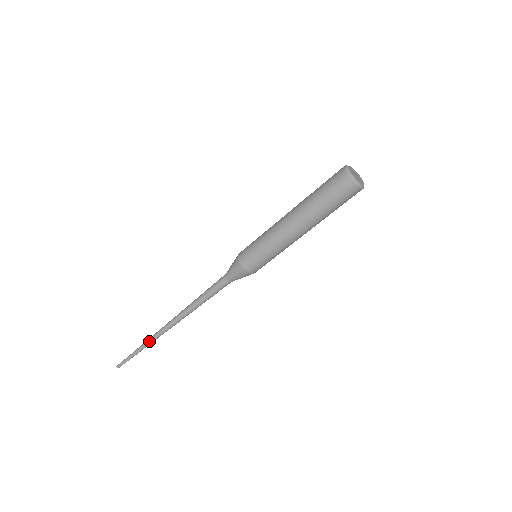
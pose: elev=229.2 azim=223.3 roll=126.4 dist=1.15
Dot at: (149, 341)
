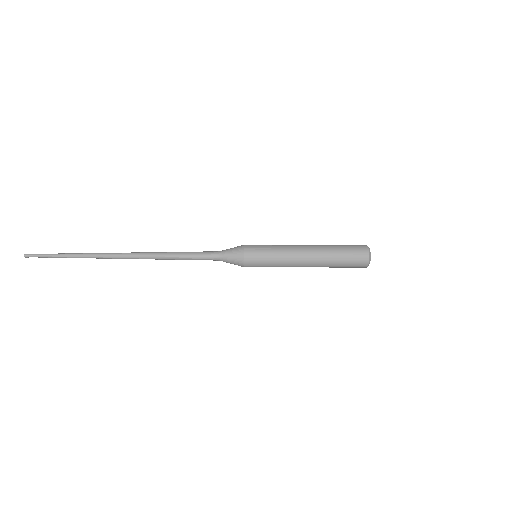
Dot at: (91, 257)
